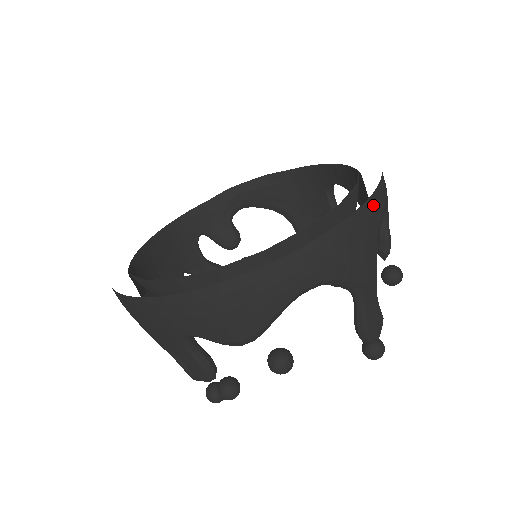
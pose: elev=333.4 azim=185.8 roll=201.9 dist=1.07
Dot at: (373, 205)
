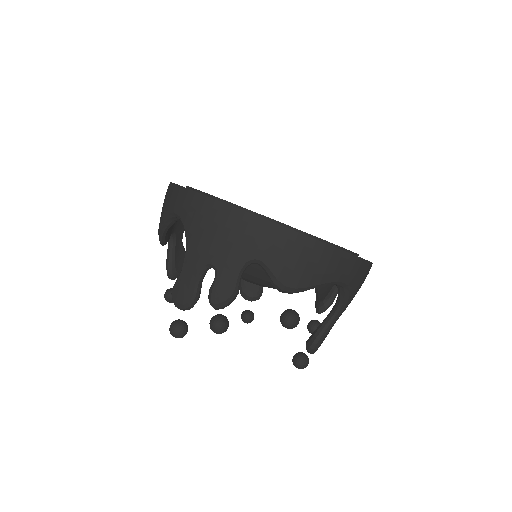
Dot at: occluded
